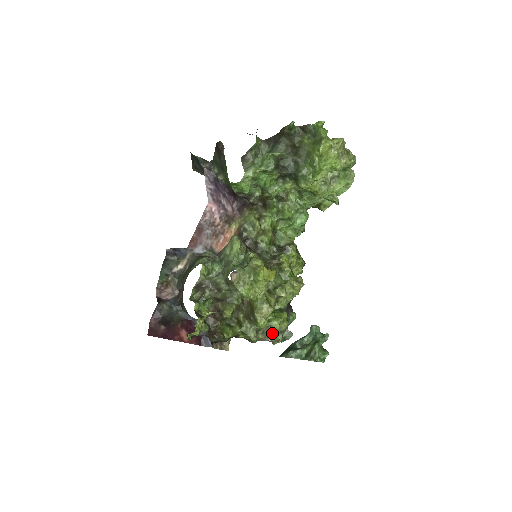
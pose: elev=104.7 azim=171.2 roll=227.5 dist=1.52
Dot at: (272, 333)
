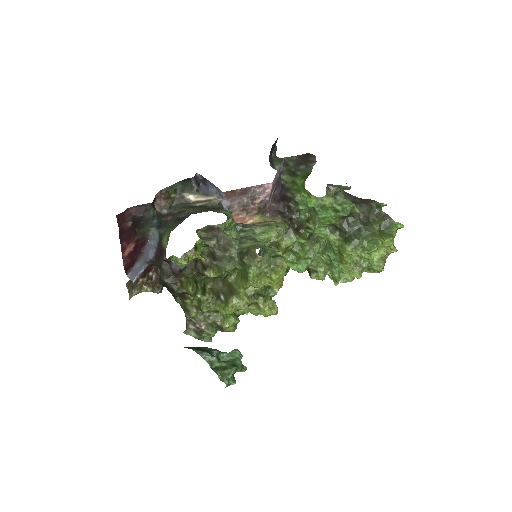
Dot at: (212, 324)
